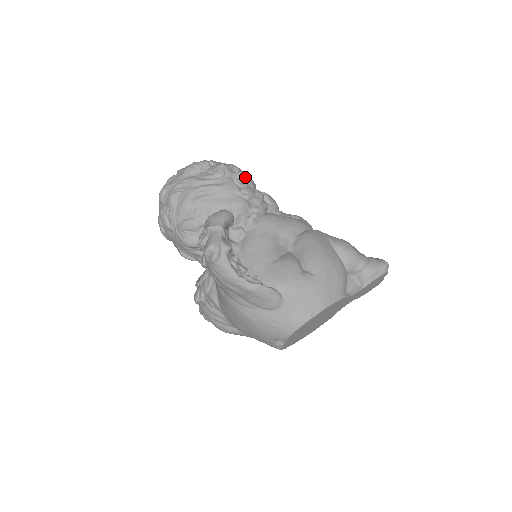
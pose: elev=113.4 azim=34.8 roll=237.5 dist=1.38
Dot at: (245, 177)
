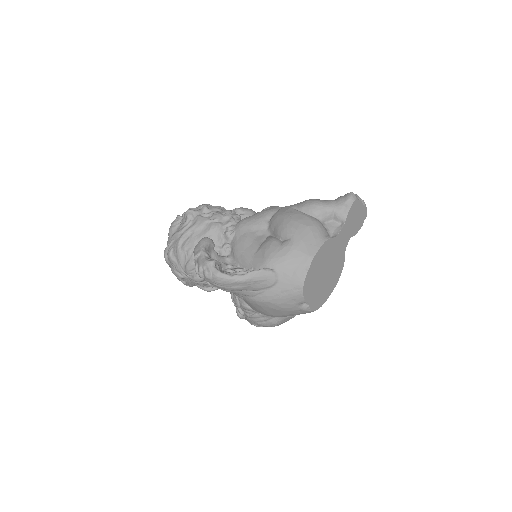
Dot at: (210, 207)
